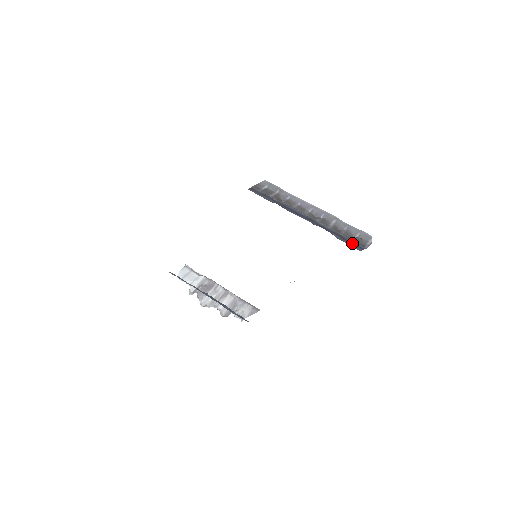
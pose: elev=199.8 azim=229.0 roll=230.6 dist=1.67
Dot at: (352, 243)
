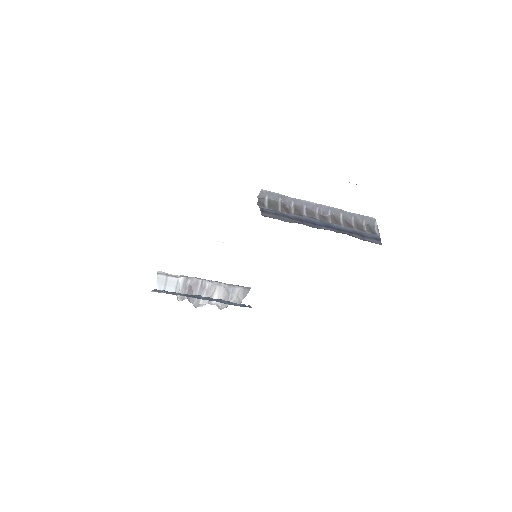
Dot at: (370, 237)
